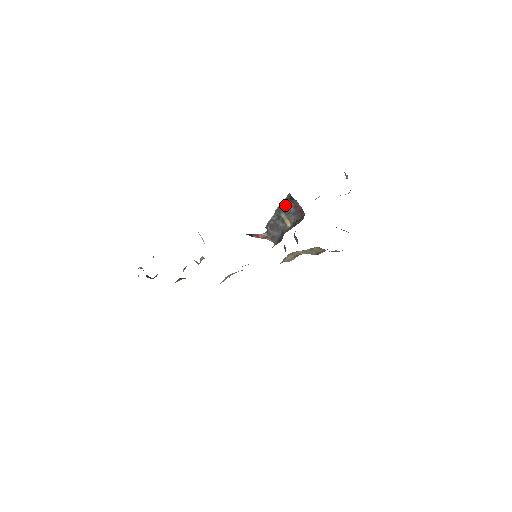
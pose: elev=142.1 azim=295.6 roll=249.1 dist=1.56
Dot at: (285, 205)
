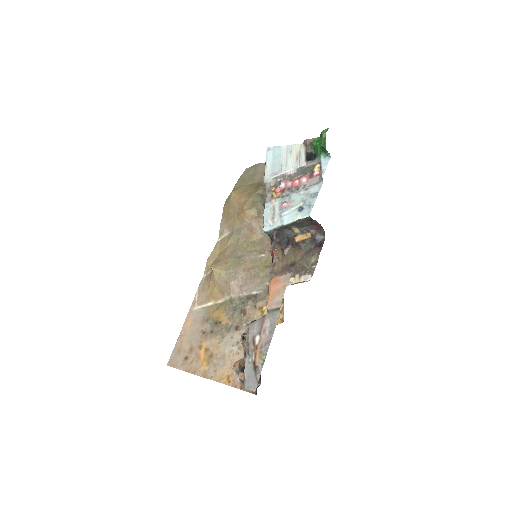
Dot at: (300, 223)
